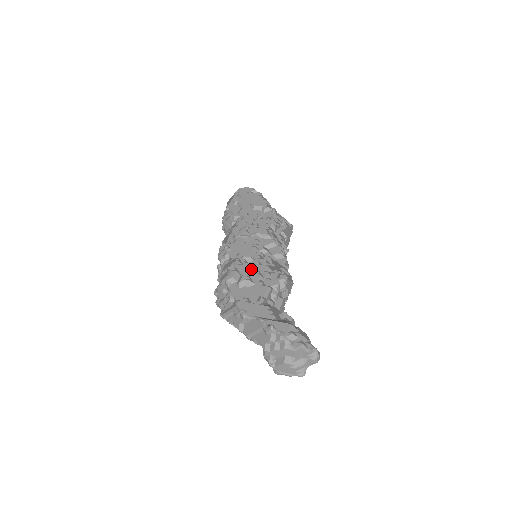
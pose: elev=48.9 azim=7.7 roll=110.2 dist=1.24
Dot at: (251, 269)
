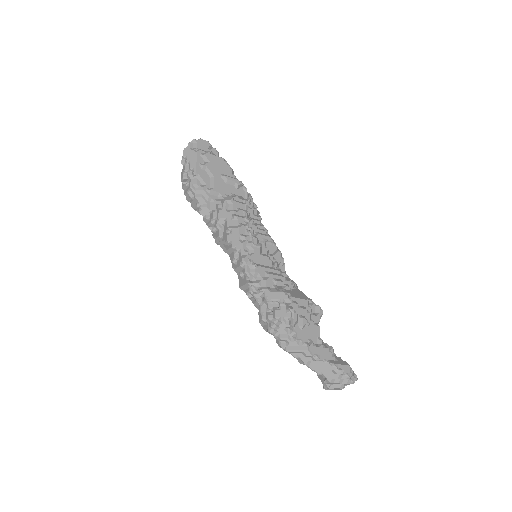
Dot at: (299, 305)
